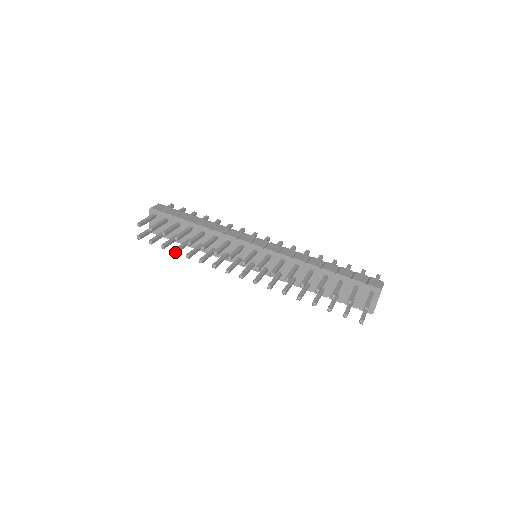
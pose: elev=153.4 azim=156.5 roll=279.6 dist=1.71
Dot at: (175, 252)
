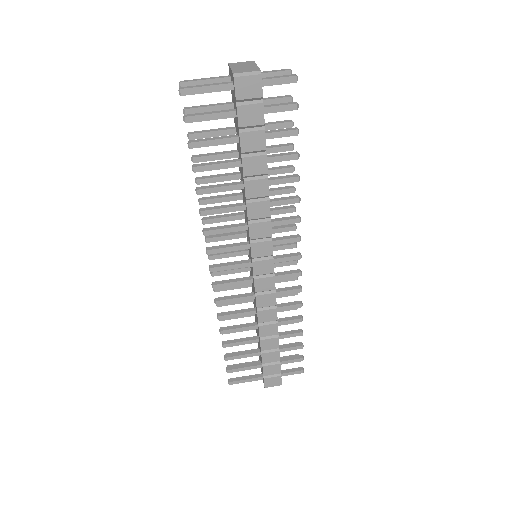
Dot at: (192, 160)
